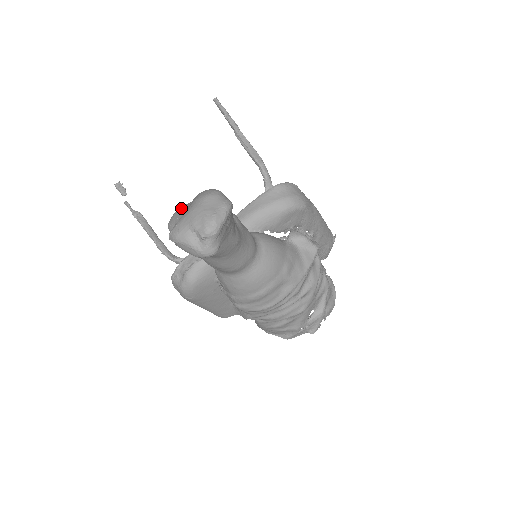
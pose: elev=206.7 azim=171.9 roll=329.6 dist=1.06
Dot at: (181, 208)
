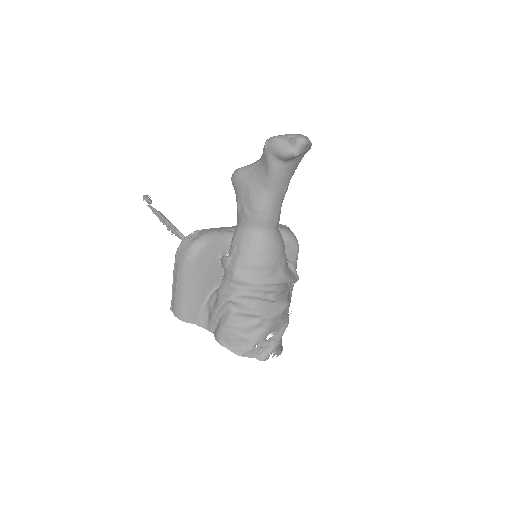
Dot at: occluded
